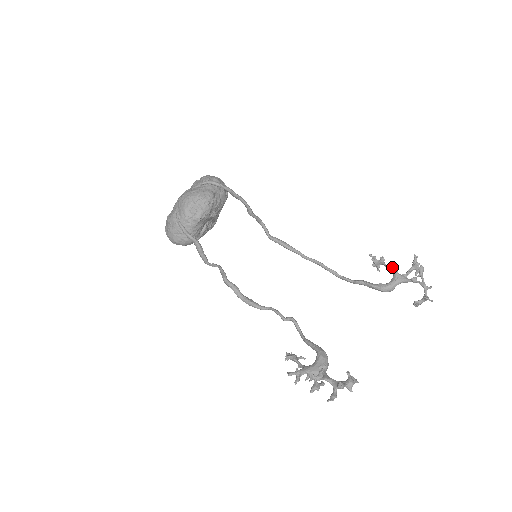
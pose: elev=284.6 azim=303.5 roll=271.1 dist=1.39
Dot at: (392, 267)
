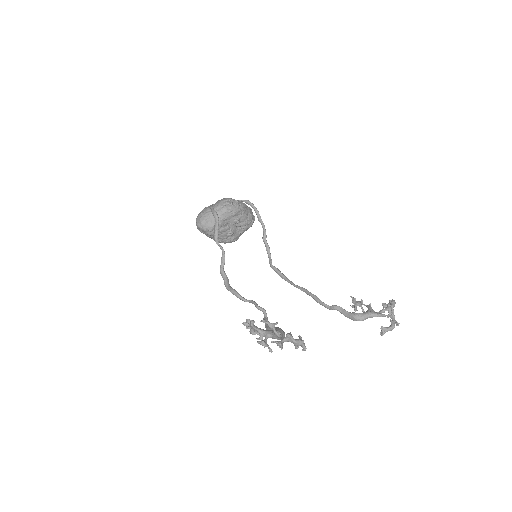
Dot at: (368, 305)
